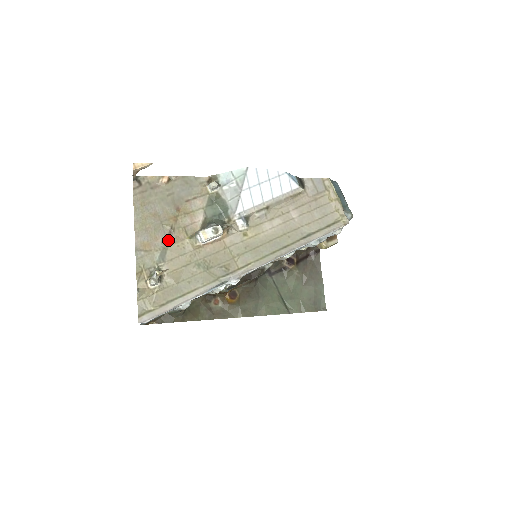
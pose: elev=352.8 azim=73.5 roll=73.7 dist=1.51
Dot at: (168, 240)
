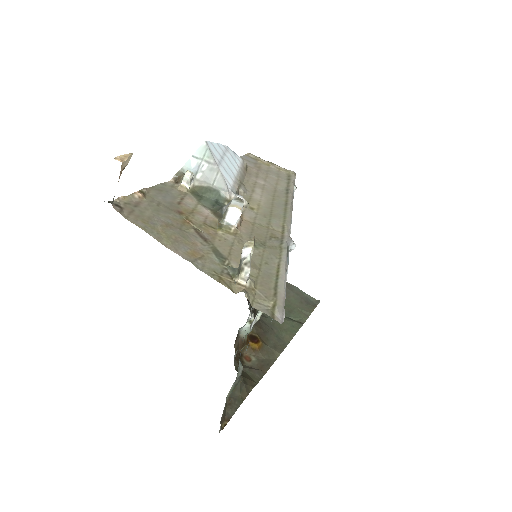
Dot at: (205, 240)
